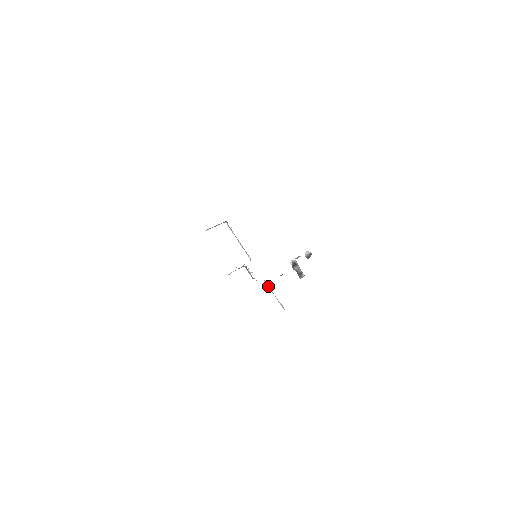
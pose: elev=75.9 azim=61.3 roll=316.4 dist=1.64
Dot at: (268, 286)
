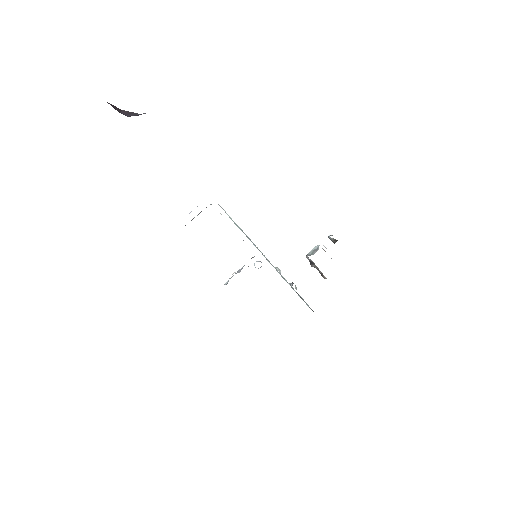
Dot at: occluded
